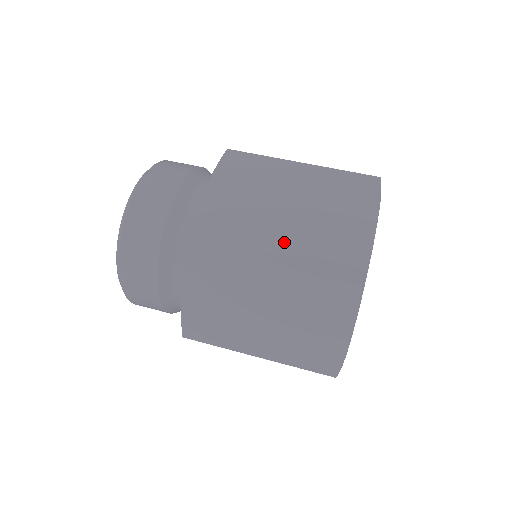
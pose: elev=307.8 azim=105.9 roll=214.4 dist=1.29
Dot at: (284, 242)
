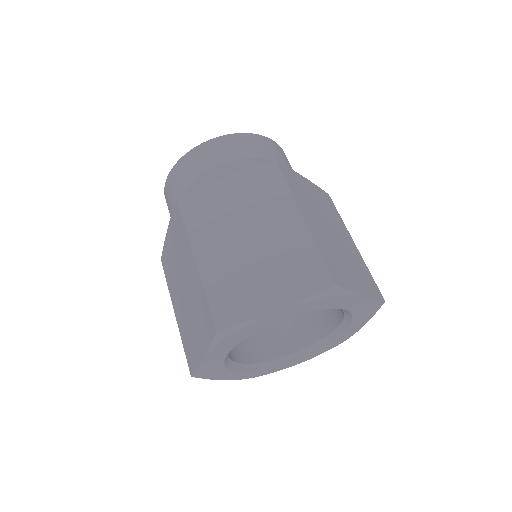
Dot at: (211, 259)
